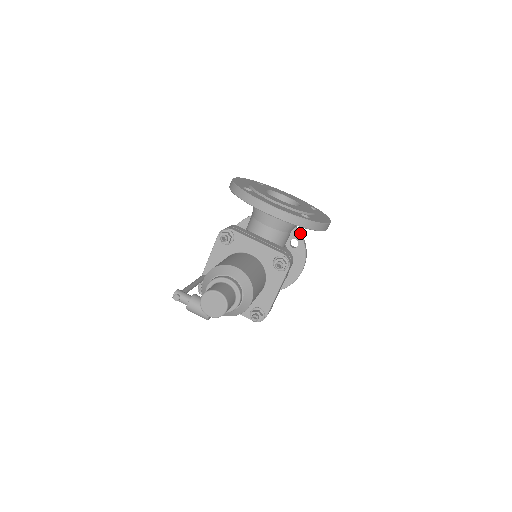
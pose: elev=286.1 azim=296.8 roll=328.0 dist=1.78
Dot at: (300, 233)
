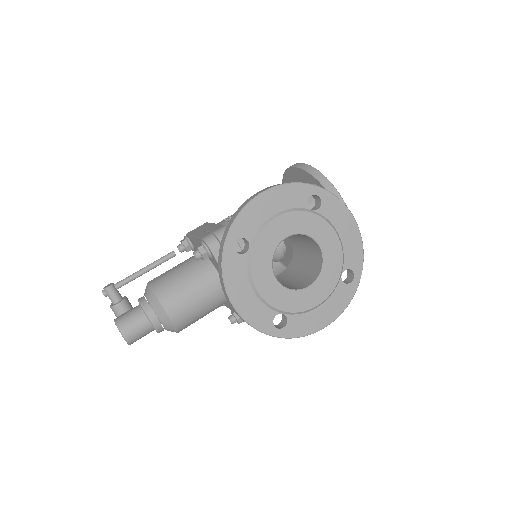
Dot at: occluded
